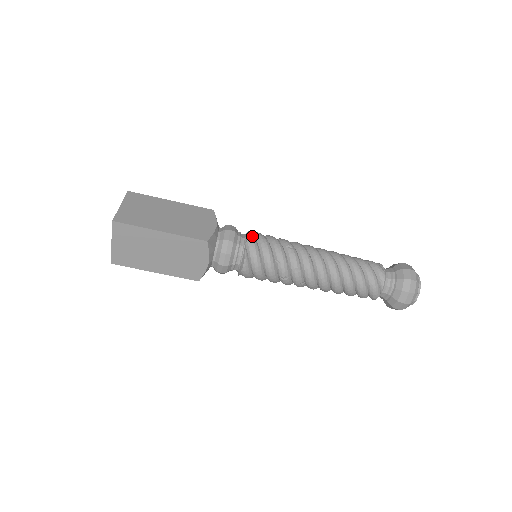
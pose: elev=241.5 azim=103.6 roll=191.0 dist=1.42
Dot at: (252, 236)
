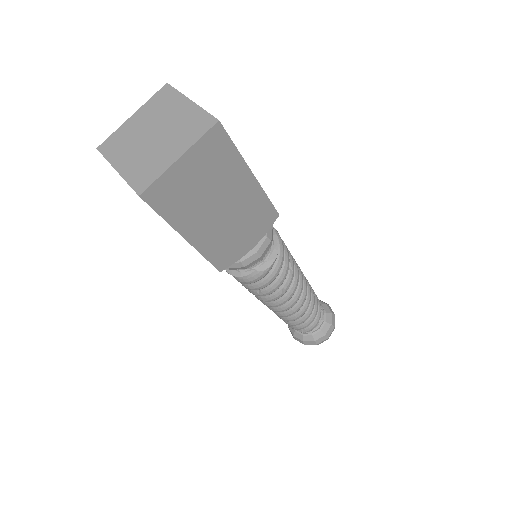
Dot at: occluded
